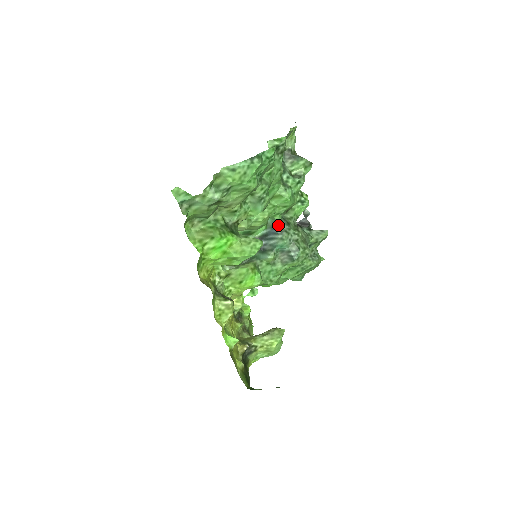
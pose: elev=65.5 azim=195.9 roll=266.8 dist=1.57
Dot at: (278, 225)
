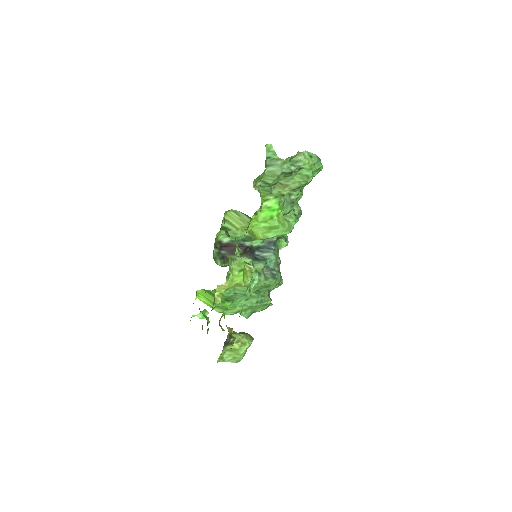
Dot at: (274, 242)
